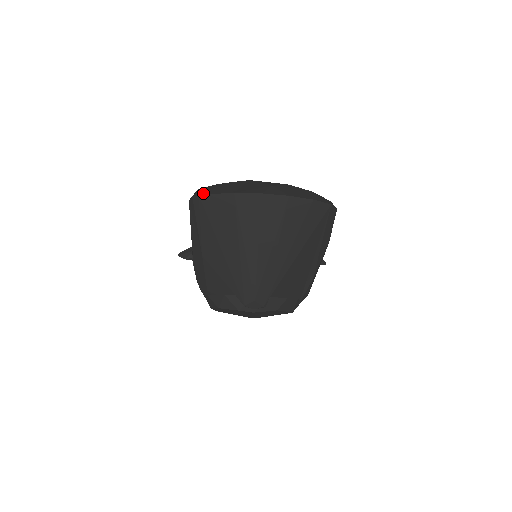
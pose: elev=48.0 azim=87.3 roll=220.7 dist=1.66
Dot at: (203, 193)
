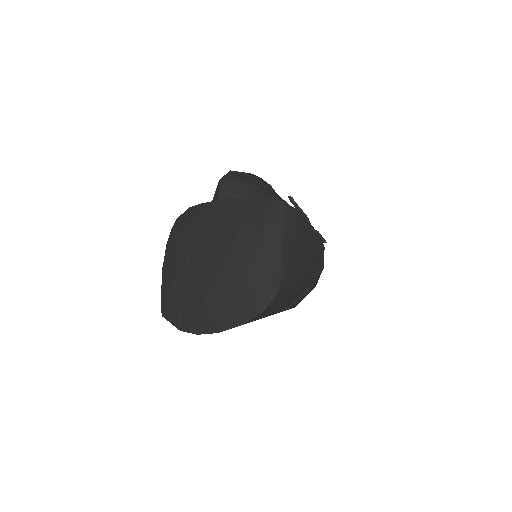
Dot at: (164, 314)
